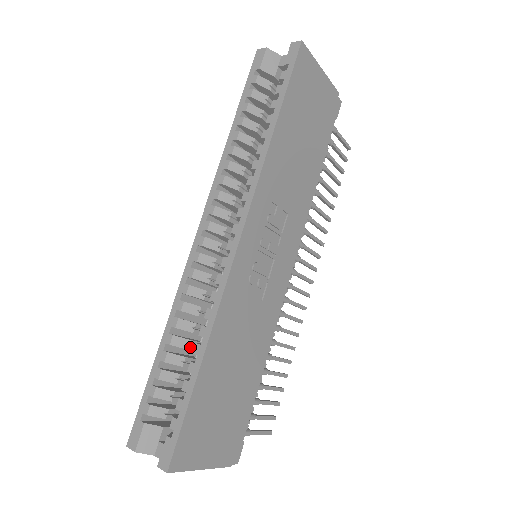
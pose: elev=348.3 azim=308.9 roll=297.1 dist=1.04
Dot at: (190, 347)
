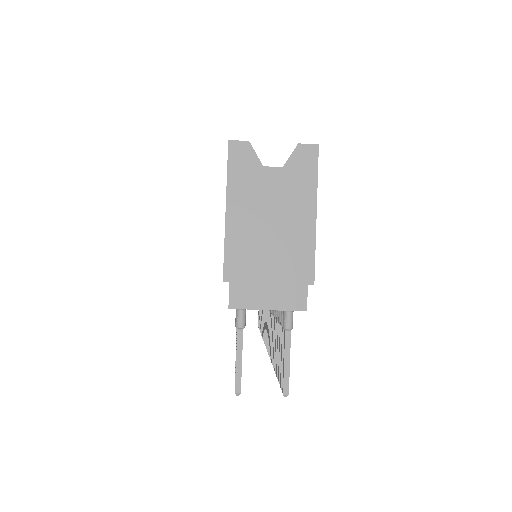
Dot at: occluded
